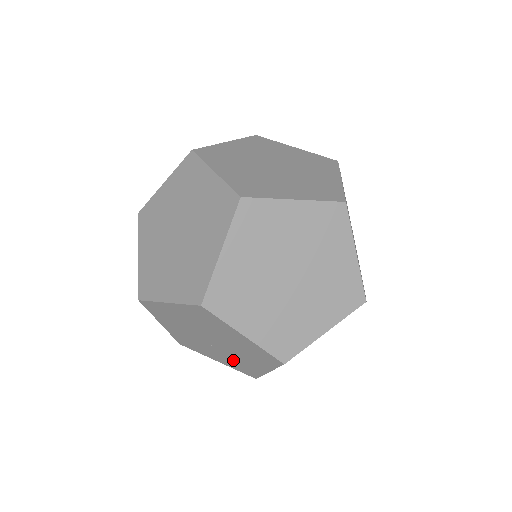
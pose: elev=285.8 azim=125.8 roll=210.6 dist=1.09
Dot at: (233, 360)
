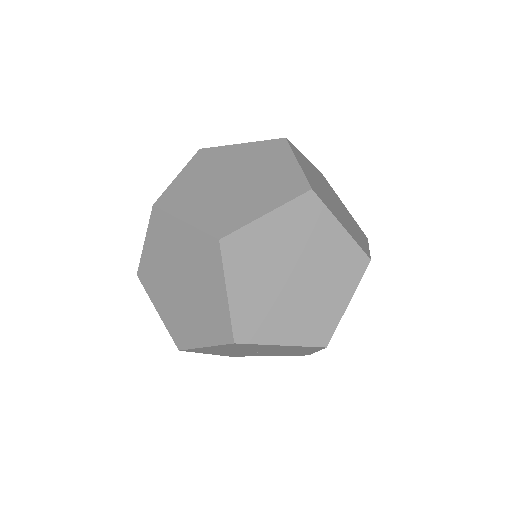
Dot at: (282, 353)
